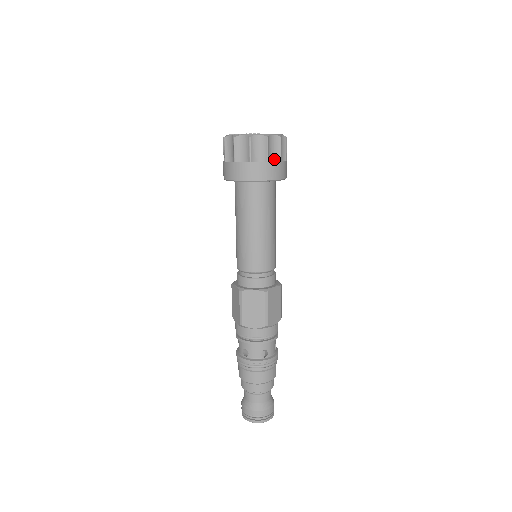
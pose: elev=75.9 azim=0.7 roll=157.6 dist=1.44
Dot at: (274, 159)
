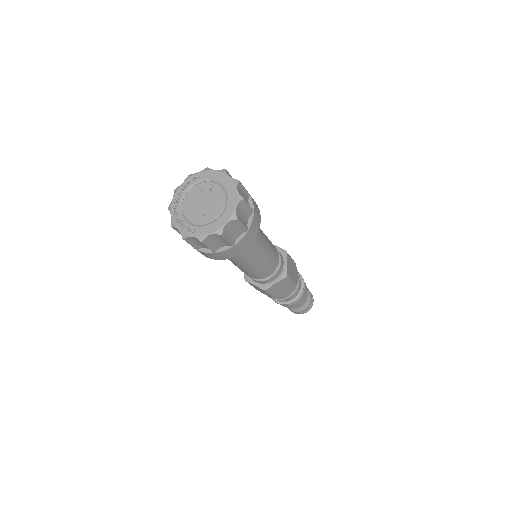
Dot at: (224, 245)
